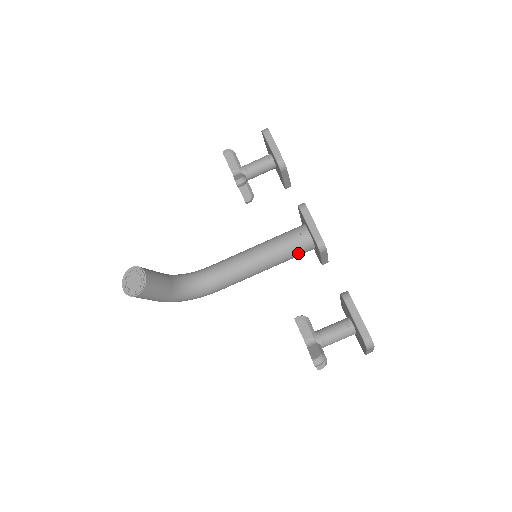
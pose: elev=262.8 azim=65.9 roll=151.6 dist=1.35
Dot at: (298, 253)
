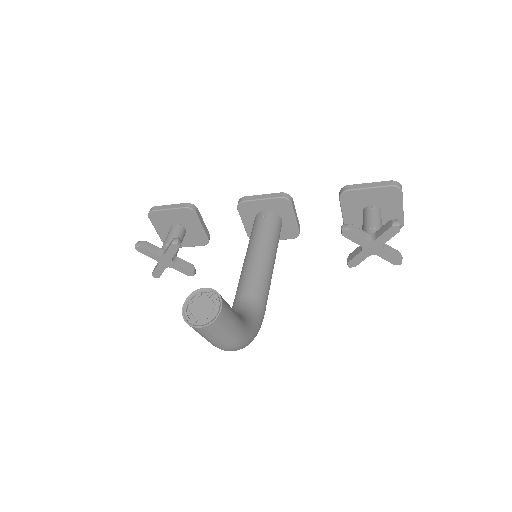
Dot at: (278, 230)
